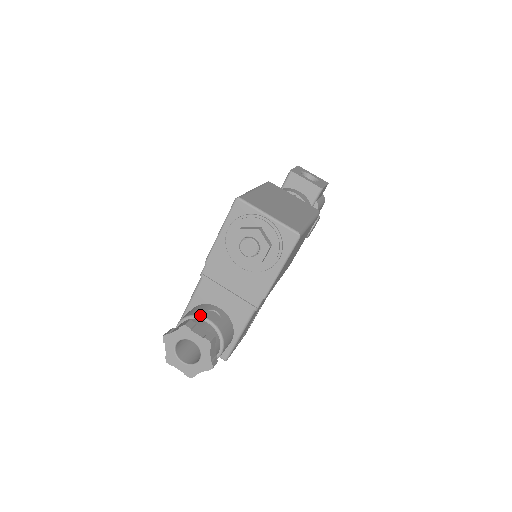
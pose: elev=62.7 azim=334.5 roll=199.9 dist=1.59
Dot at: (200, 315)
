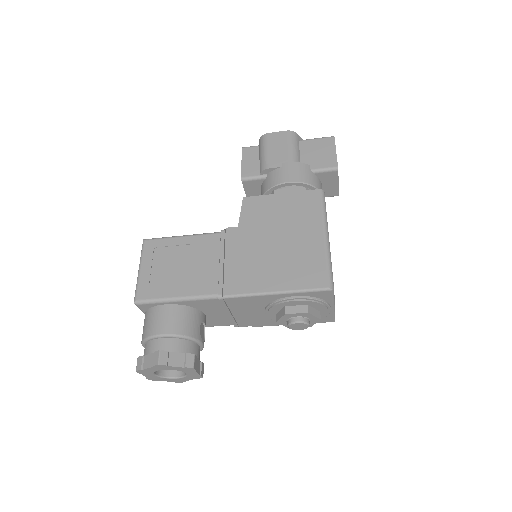
Dot at: (198, 339)
